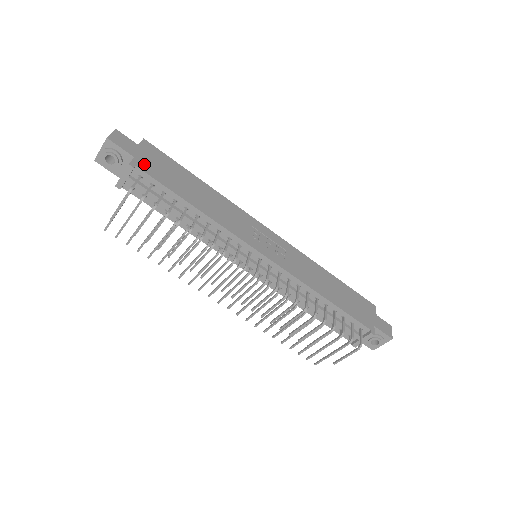
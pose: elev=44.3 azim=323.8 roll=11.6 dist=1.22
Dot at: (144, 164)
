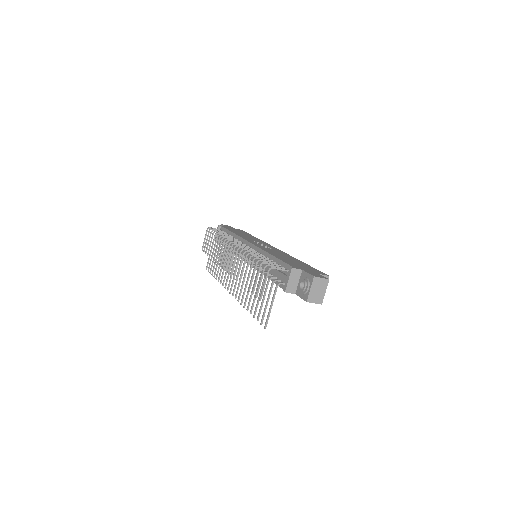
Dot at: (227, 227)
